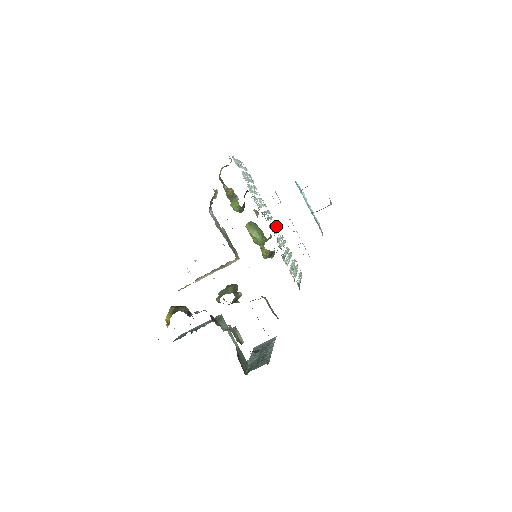
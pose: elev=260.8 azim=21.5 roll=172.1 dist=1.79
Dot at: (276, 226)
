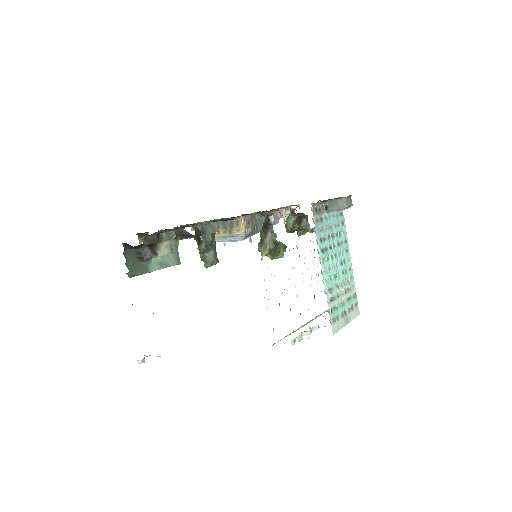
Dot at: occluded
